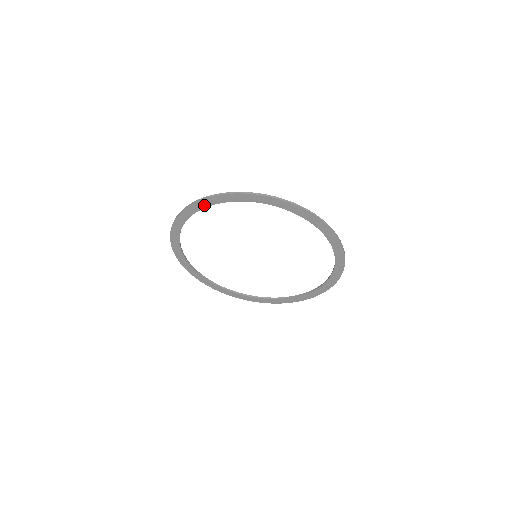
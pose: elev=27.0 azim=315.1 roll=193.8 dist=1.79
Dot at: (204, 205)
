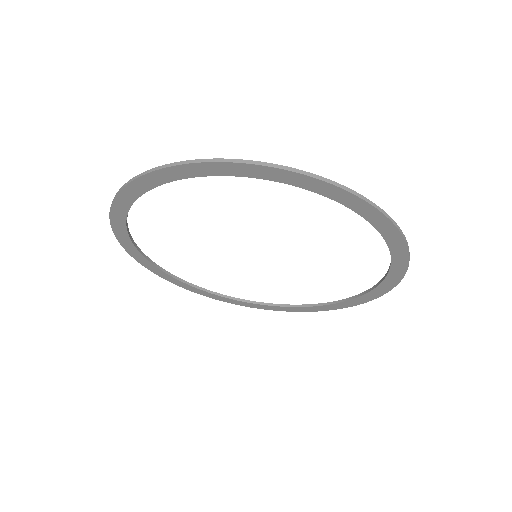
Dot at: (122, 227)
